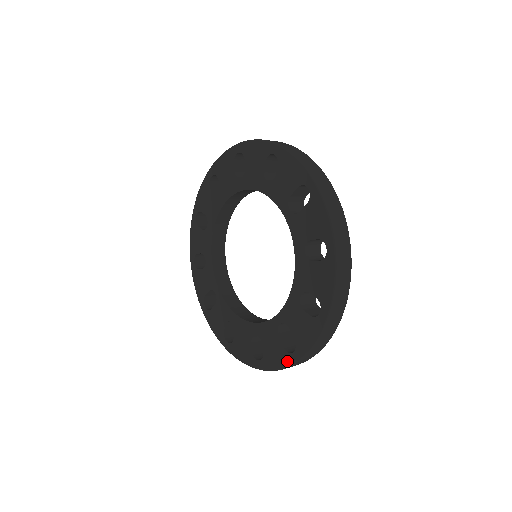
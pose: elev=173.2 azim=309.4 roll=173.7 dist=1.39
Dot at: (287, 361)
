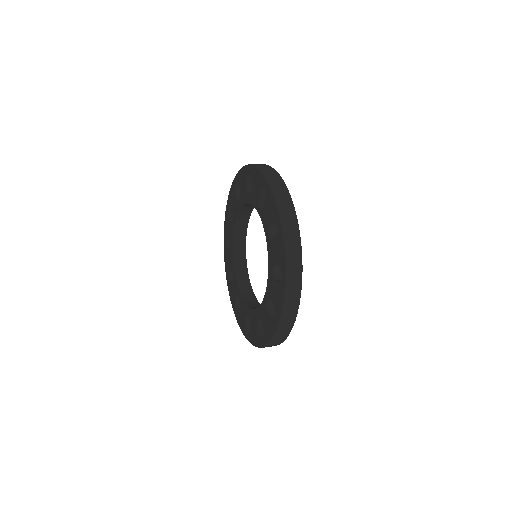
Dot at: (274, 329)
